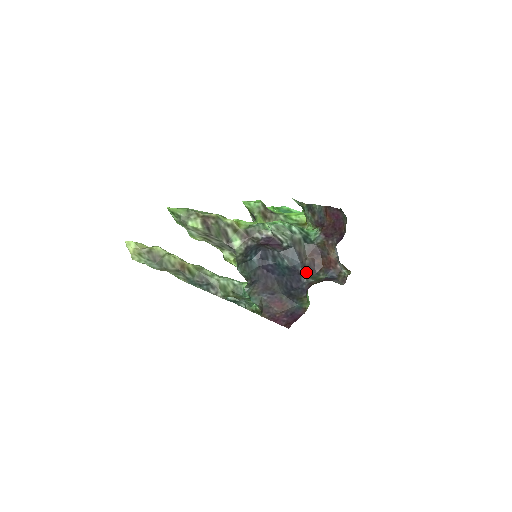
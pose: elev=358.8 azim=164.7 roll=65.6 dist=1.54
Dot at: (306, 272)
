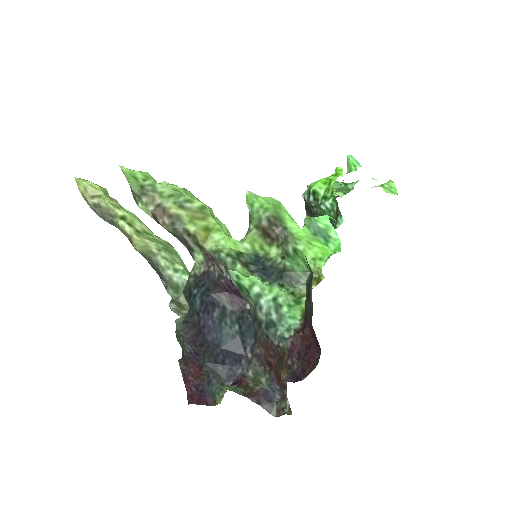
Dot at: (251, 359)
